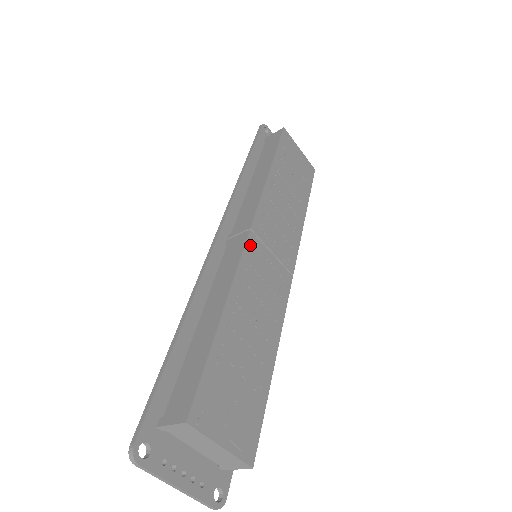
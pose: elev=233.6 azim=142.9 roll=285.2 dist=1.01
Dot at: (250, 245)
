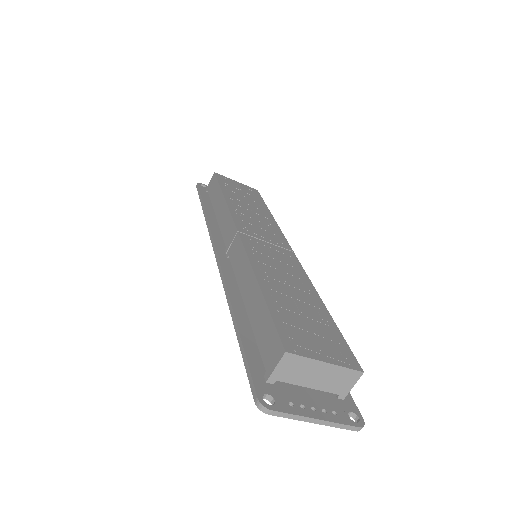
Dot at: (245, 240)
